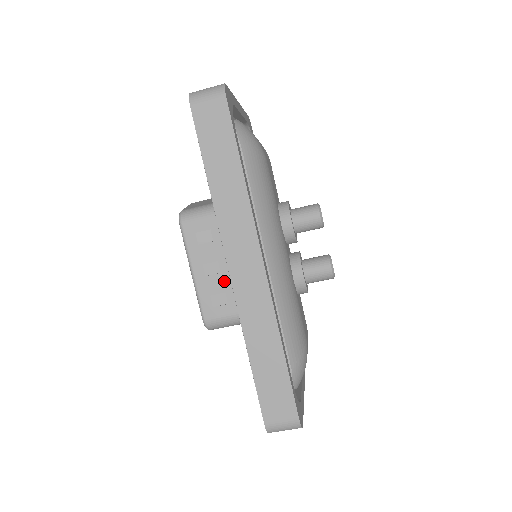
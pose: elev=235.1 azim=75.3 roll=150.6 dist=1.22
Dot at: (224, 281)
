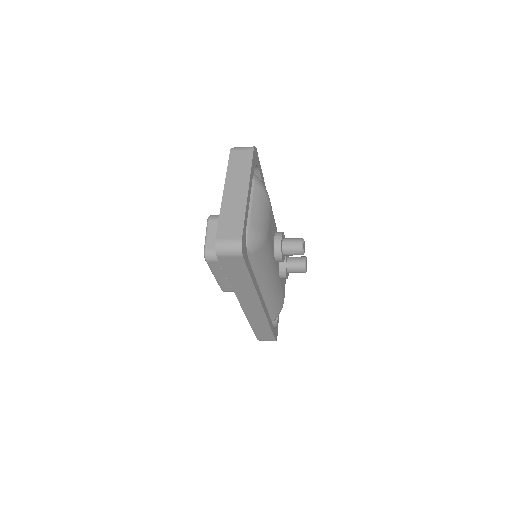
Dot at: occluded
